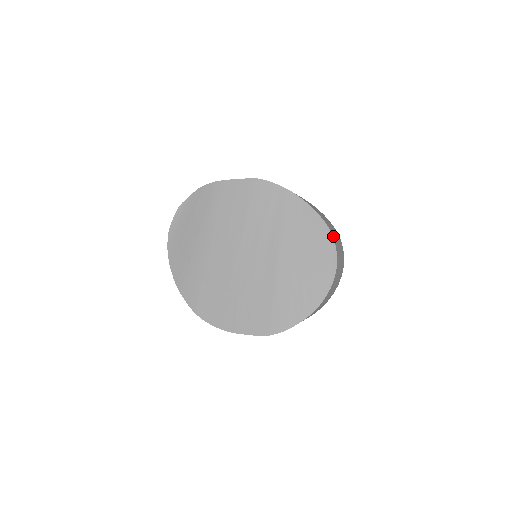
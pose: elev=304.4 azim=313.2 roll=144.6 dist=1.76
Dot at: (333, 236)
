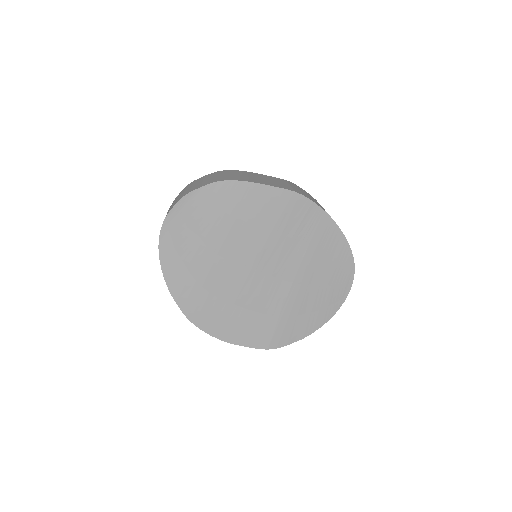
Dot at: (353, 264)
